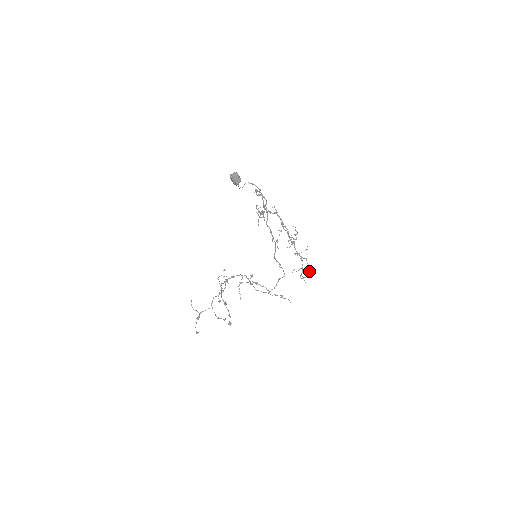
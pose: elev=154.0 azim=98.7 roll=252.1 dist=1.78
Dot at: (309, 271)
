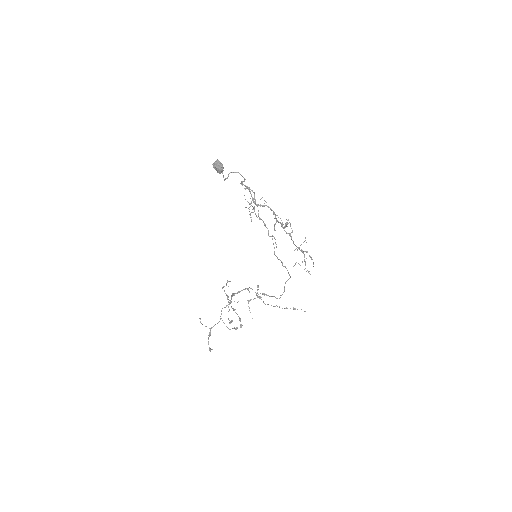
Dot at: occluded
